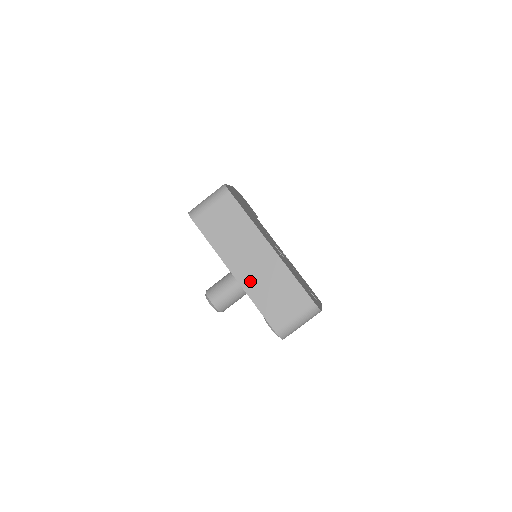
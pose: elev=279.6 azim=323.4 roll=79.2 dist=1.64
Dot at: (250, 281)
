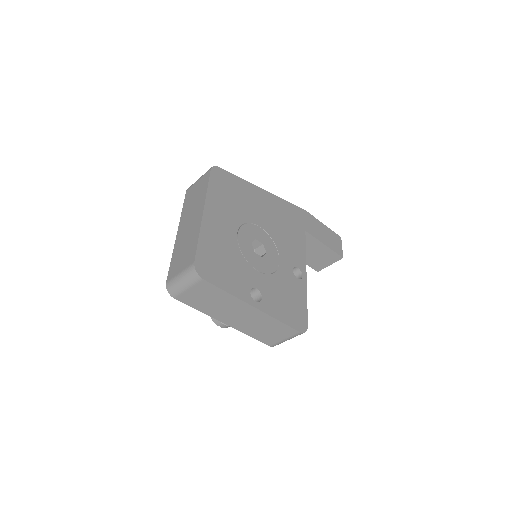
Dot at: (180, 239)
